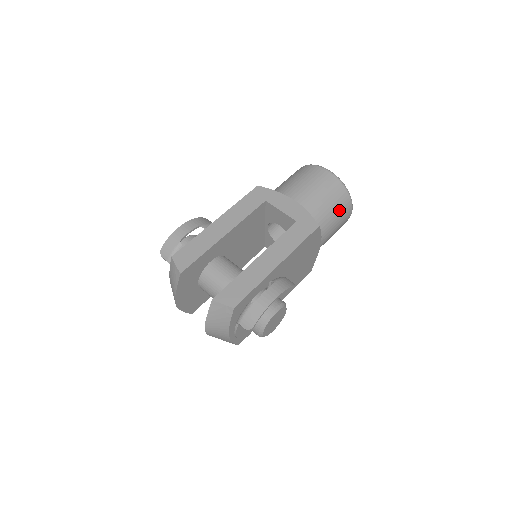
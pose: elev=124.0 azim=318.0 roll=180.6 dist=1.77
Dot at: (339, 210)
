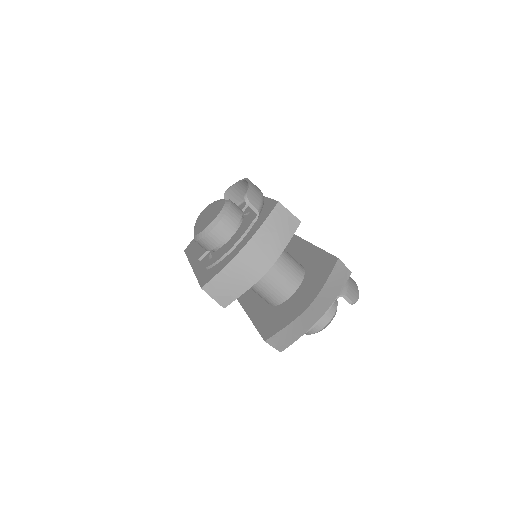
Dot at: occluded
